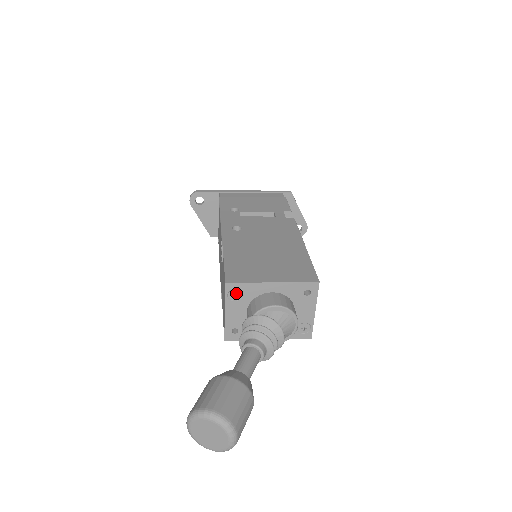
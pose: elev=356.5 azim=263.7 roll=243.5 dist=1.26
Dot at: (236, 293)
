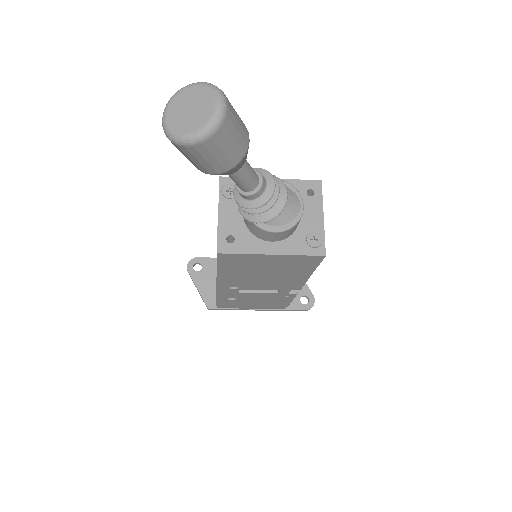
Dot at: (231, 189)
